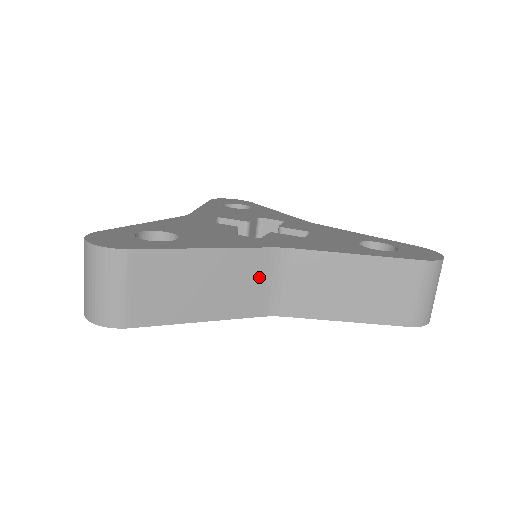
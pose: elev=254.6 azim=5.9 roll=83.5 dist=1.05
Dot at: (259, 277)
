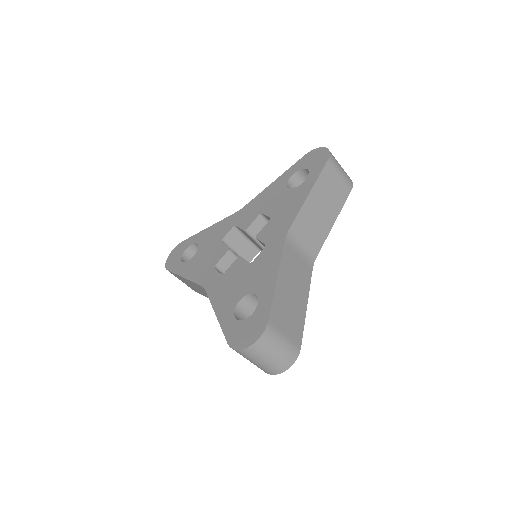
Dot at: (296, 258)
